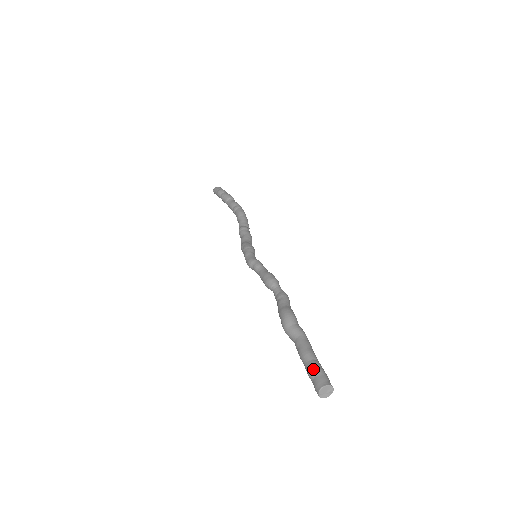
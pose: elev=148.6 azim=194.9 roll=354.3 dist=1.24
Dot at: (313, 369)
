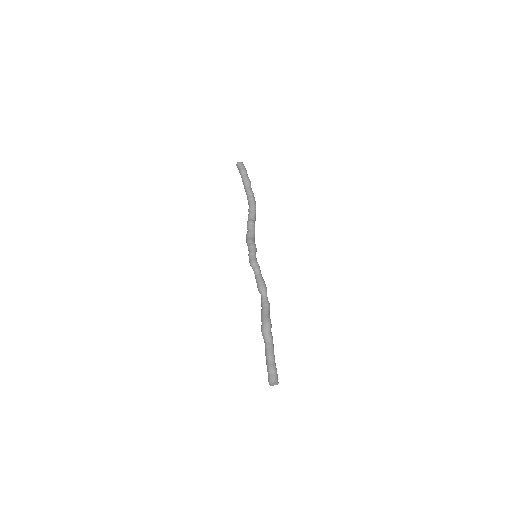
Dot at: (273, 368)
